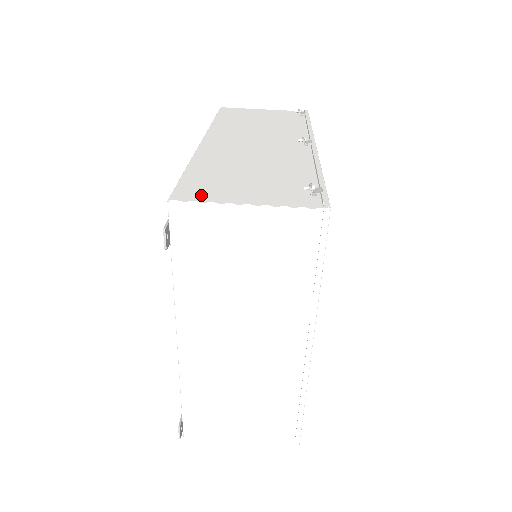
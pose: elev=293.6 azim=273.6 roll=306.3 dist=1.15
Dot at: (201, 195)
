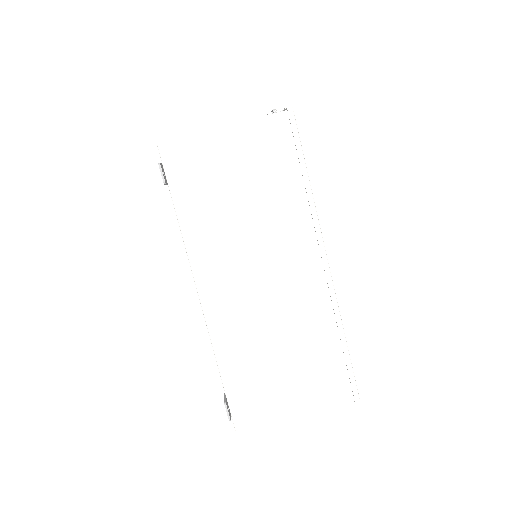
Dot at: occluded
